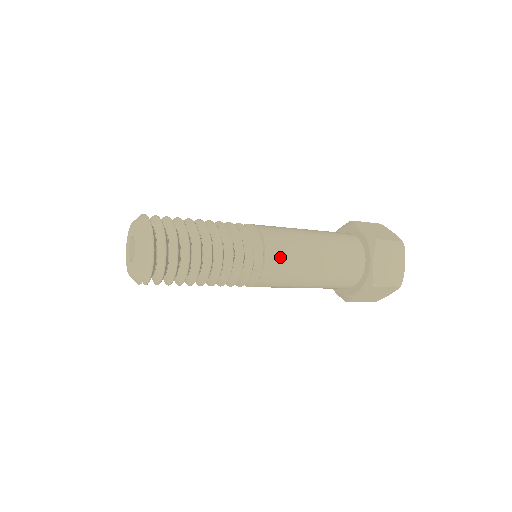
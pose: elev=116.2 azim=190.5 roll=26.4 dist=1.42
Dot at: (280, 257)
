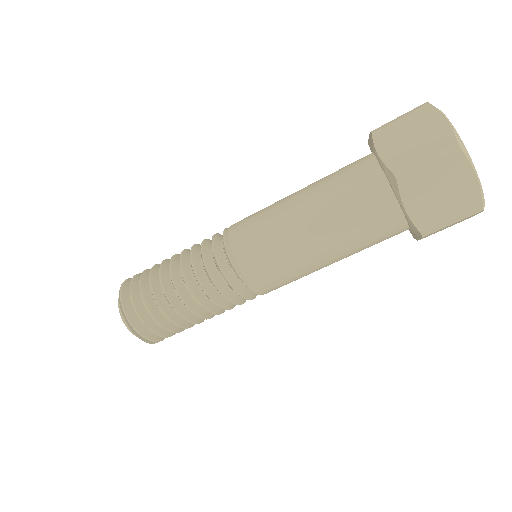
Dot at: (263, 269)
